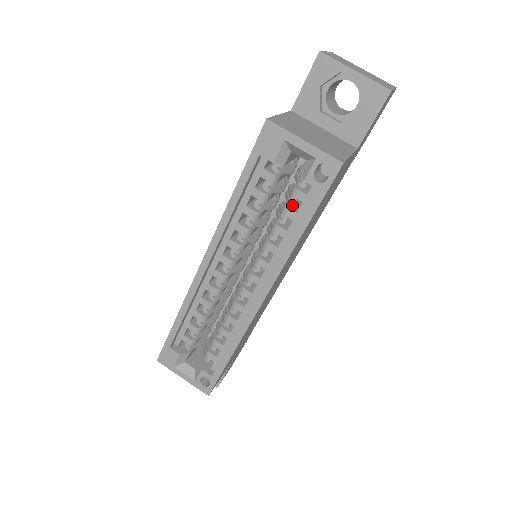
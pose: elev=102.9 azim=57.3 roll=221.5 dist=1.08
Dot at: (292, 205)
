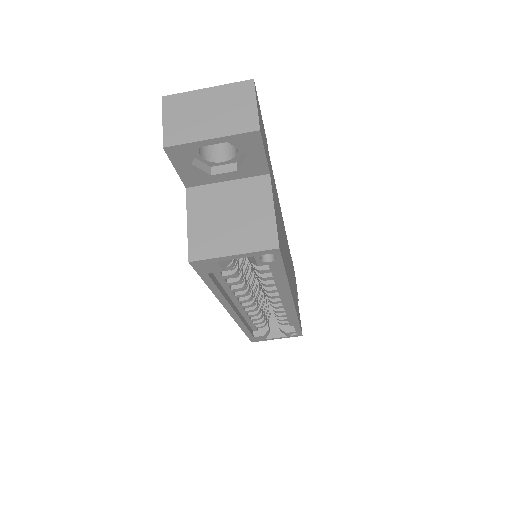
Dot at: occluded
